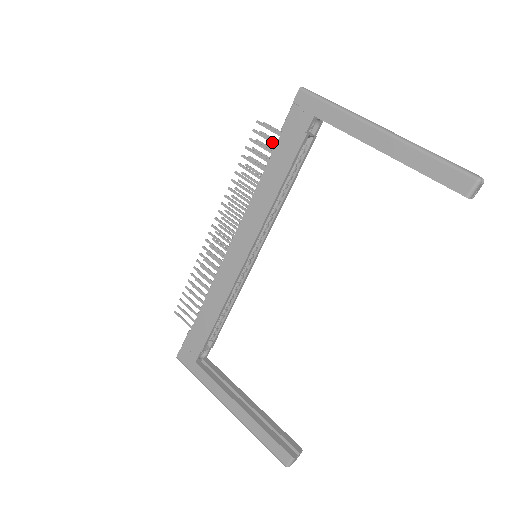
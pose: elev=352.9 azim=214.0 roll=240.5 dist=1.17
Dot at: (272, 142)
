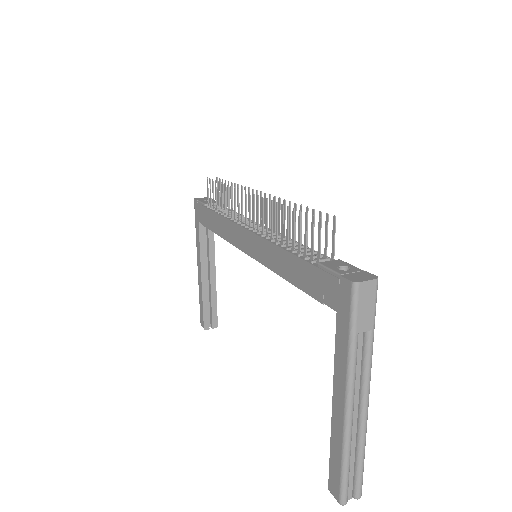
Dot at: (311, 251)
